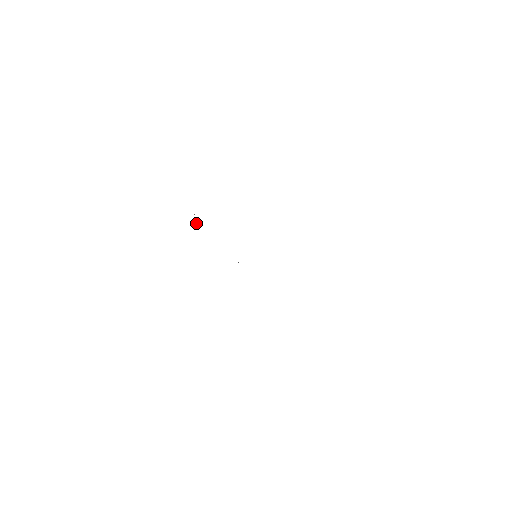
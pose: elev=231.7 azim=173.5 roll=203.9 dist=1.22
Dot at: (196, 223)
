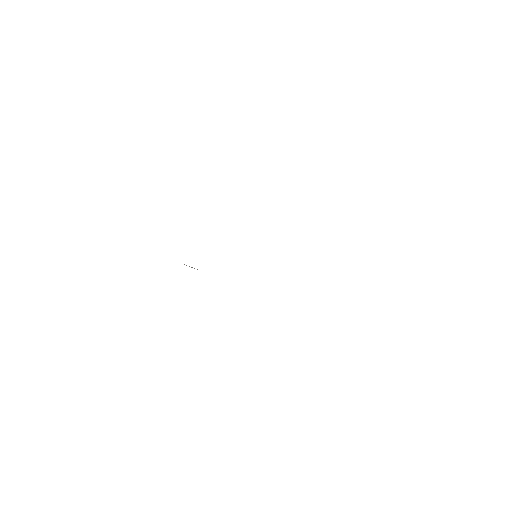
Dot at: (192, 267)
